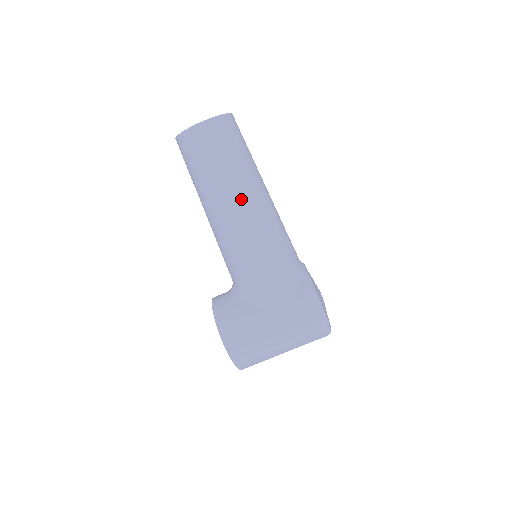
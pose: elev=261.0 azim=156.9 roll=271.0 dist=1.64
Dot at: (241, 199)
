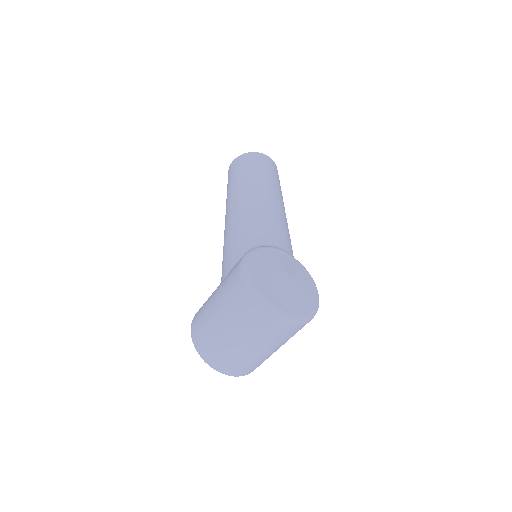
Dot at: (233, 200)
